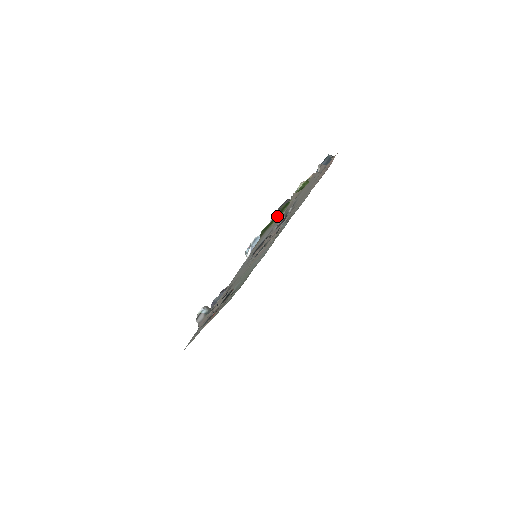
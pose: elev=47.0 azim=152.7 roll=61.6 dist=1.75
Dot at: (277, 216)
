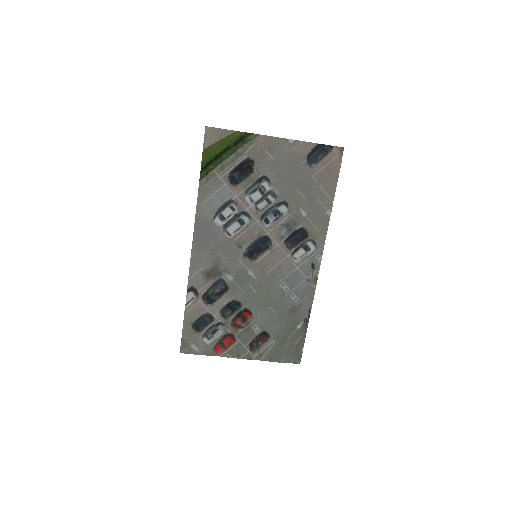
Dot at: (211, 158)
